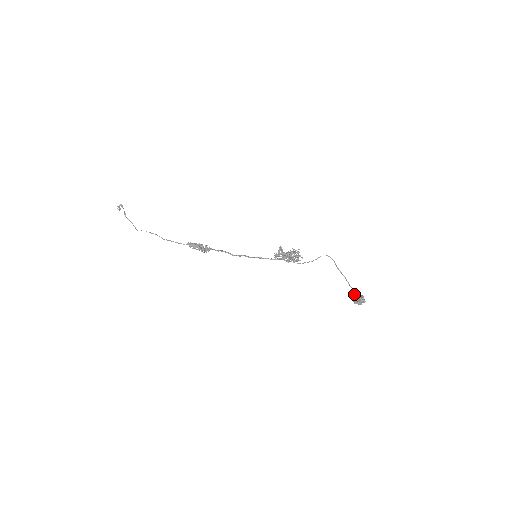
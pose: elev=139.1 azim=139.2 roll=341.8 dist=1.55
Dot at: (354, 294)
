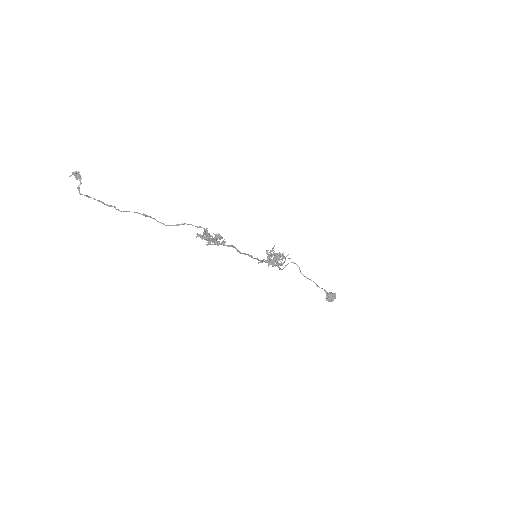
Dot at: (326, 293)
